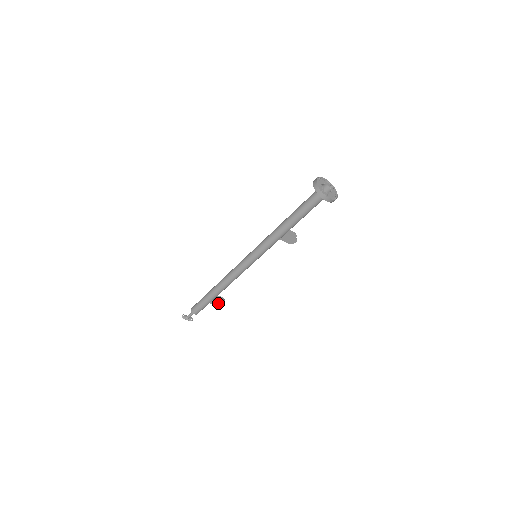
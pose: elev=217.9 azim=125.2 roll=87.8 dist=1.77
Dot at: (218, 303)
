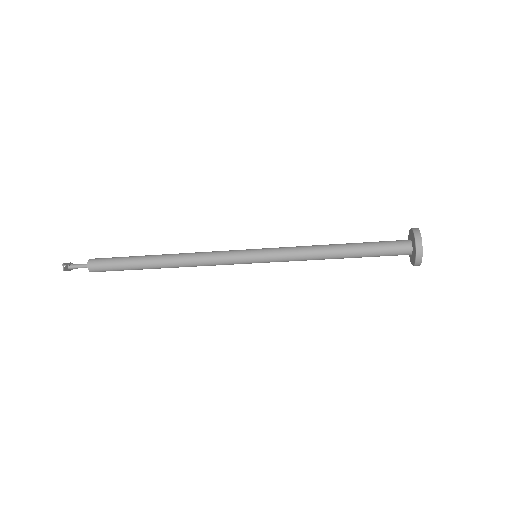
Dot at: occluded
